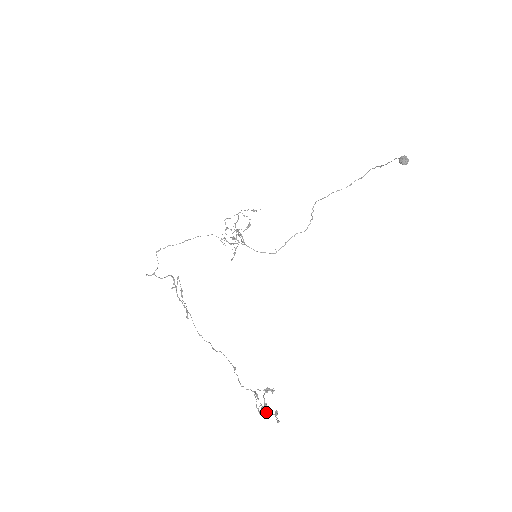
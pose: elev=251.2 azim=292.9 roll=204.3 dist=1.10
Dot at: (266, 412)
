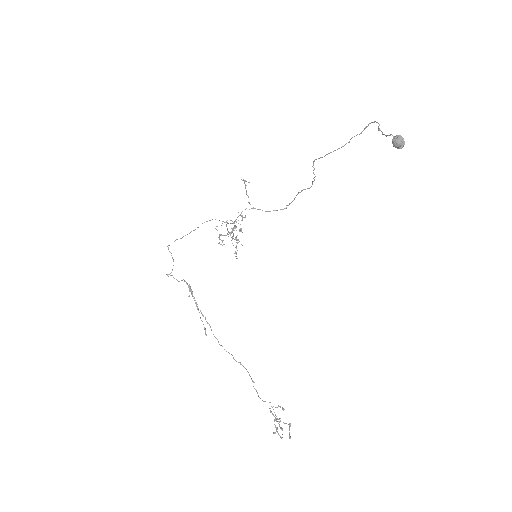
Dot at: occluded
